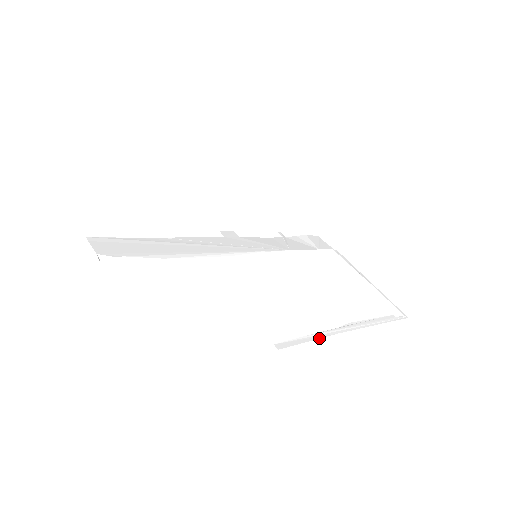
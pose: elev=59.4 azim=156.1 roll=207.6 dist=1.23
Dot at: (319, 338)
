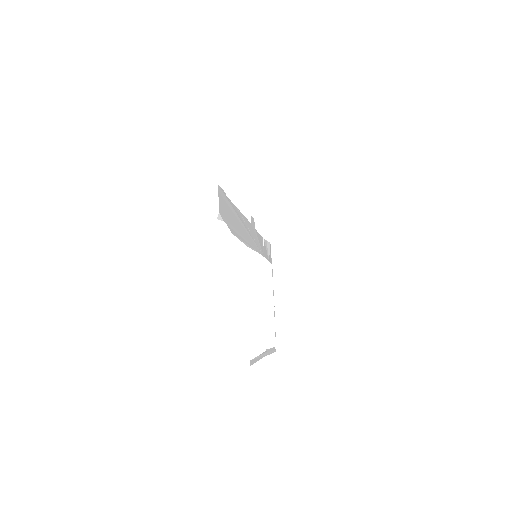
Dot at: occluded
